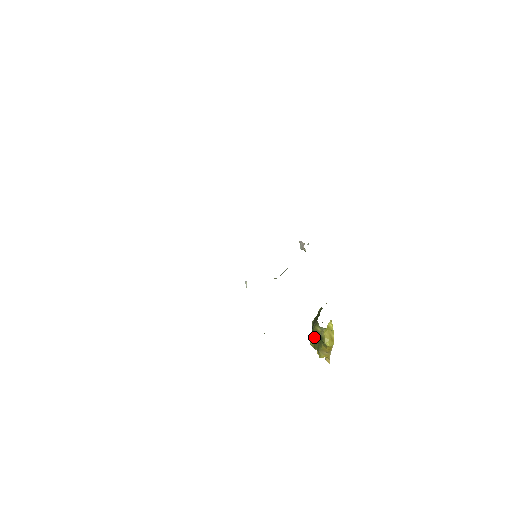
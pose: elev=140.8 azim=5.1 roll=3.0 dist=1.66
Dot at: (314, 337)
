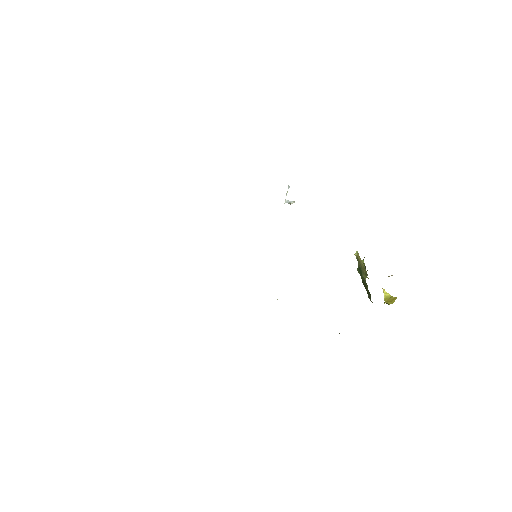
Dot at: occluded
